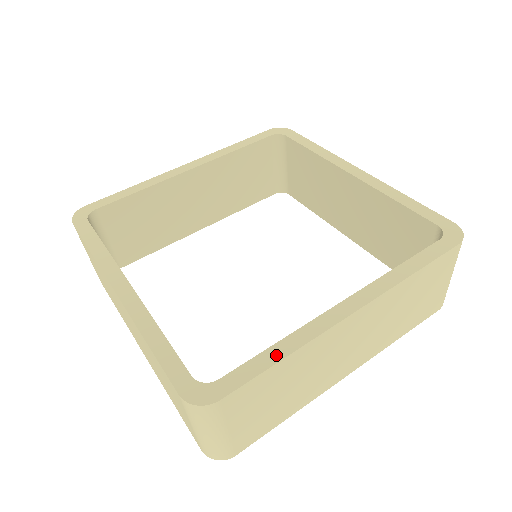
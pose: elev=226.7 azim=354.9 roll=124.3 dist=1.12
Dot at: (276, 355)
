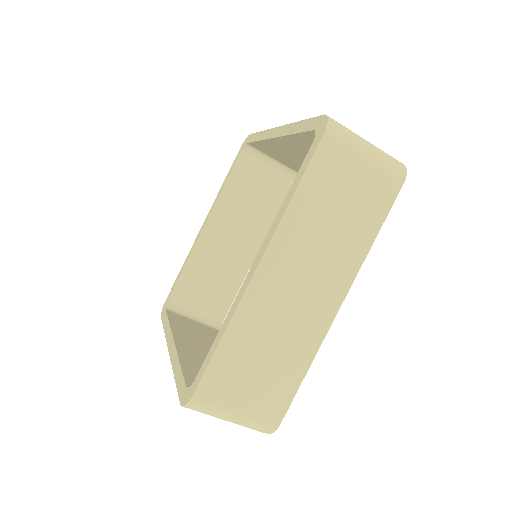
Dot at: (218, 339)
